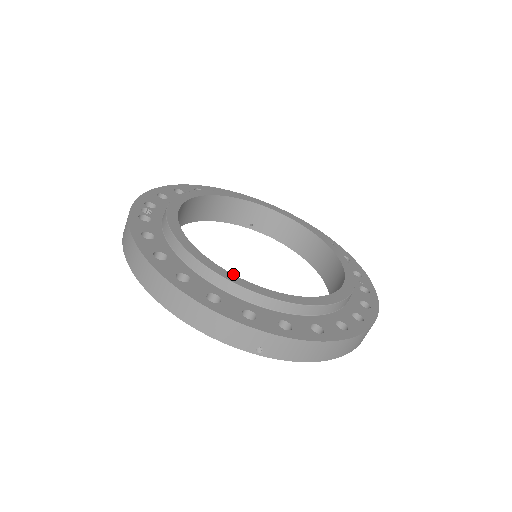
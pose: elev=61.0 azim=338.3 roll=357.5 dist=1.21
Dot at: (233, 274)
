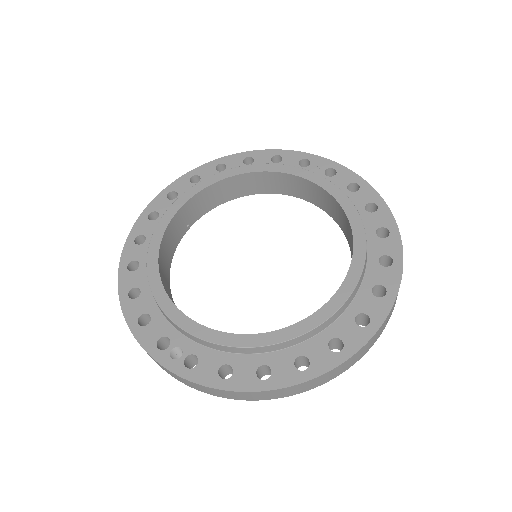
Dot at: (314, 312)
